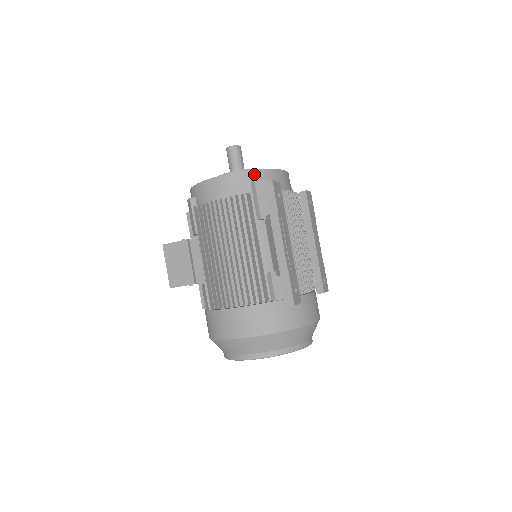
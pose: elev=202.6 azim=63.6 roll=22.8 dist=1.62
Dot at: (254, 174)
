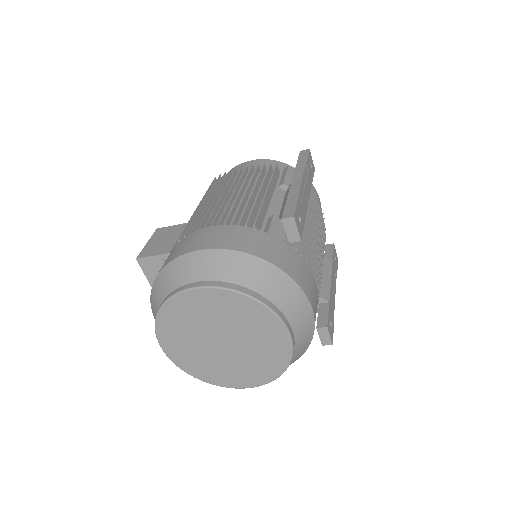
Dot at: occluded
